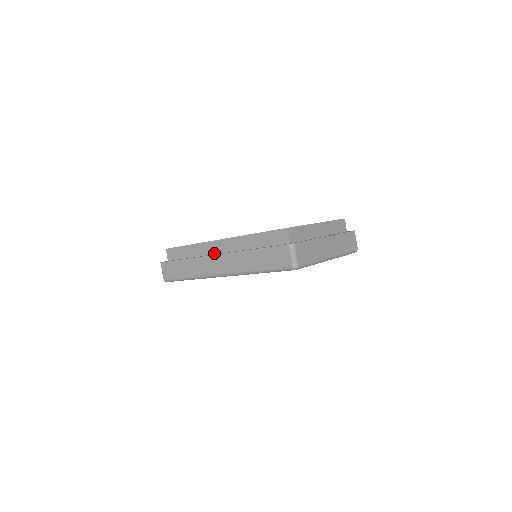
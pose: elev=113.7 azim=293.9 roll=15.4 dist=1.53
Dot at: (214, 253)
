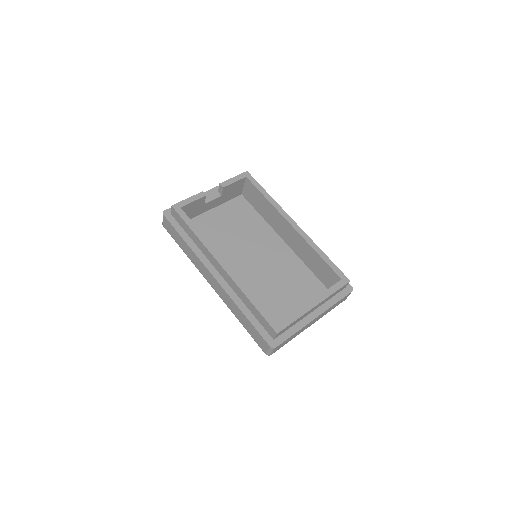
Dot at: (213, 265)
